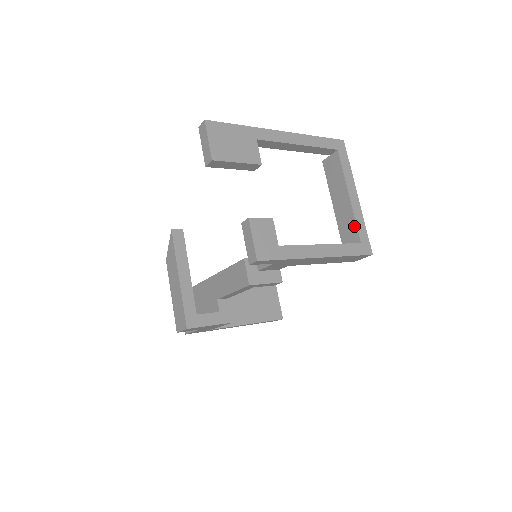
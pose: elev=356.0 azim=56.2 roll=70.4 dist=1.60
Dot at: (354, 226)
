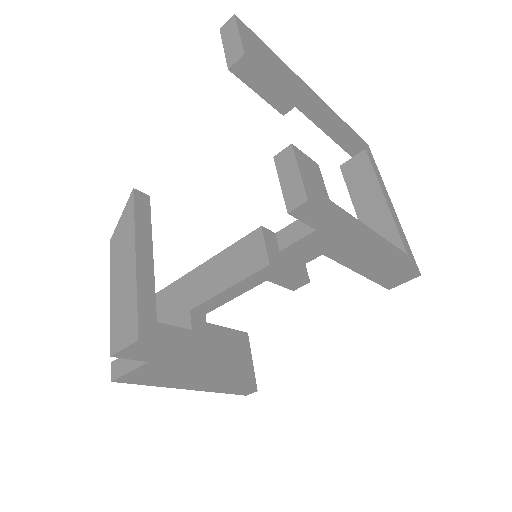
Dot at: (395, 234)
